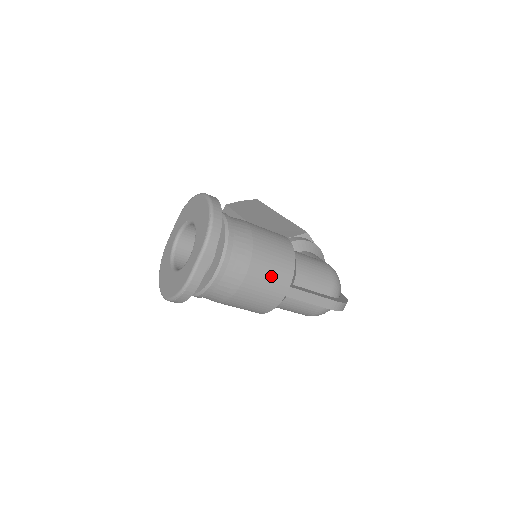
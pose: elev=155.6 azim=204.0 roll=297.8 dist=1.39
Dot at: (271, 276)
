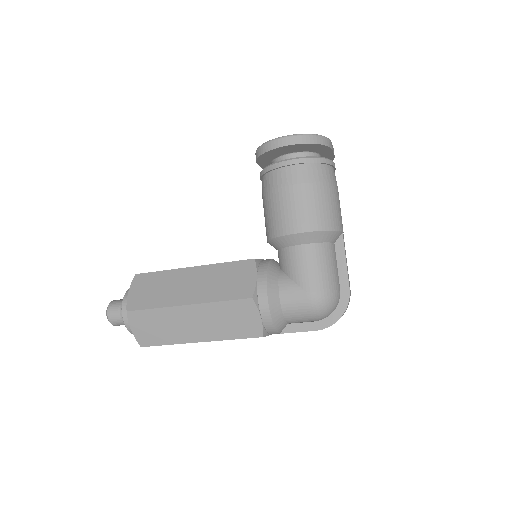
Dot at: occluded
